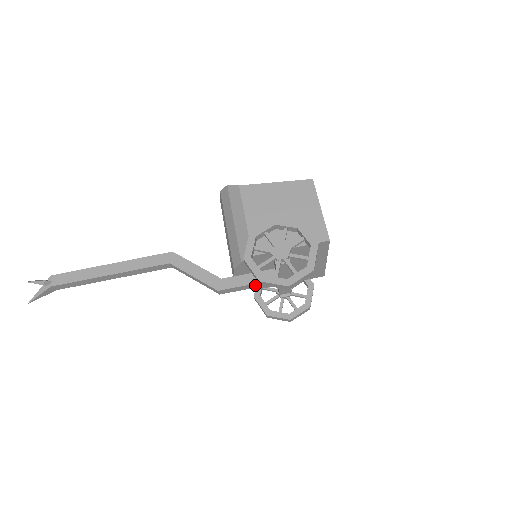
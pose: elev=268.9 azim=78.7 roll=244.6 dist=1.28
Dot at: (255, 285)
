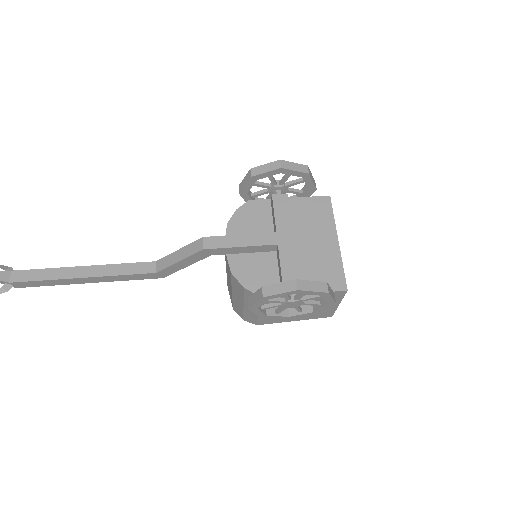
Dot at: (249, 240)
